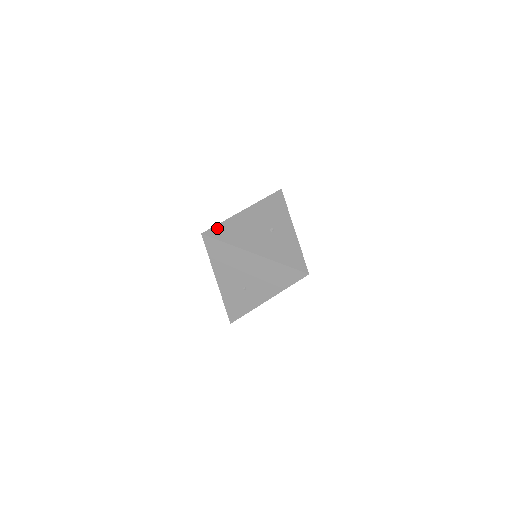
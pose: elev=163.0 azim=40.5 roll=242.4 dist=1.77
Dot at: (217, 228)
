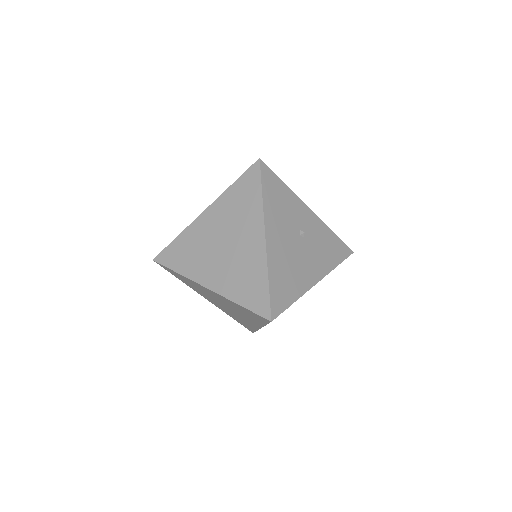
Dot at: (273, 295)
